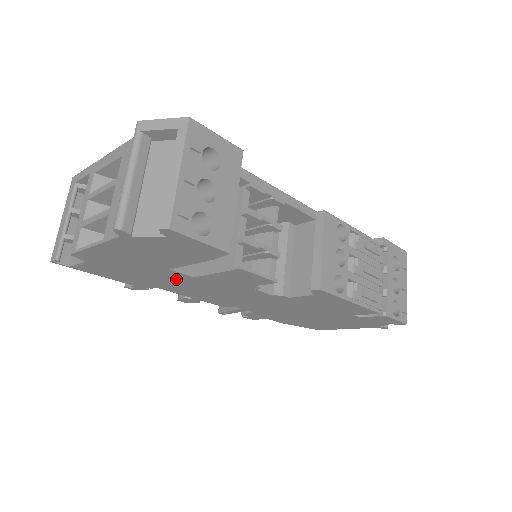
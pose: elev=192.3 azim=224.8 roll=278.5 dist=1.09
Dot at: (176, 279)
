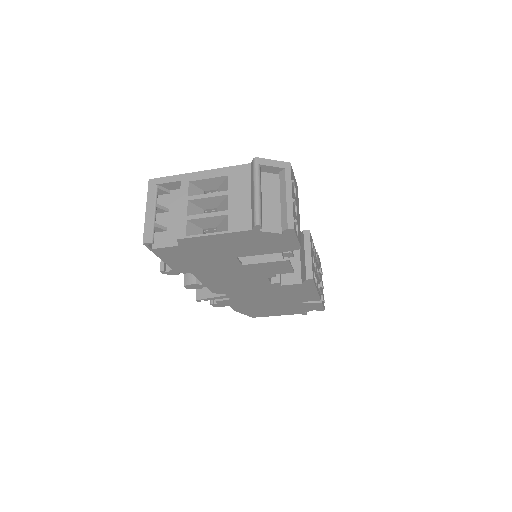
Dot at: (224, 266)
